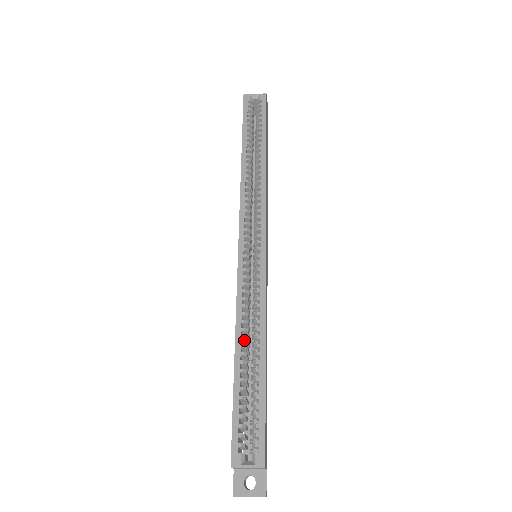
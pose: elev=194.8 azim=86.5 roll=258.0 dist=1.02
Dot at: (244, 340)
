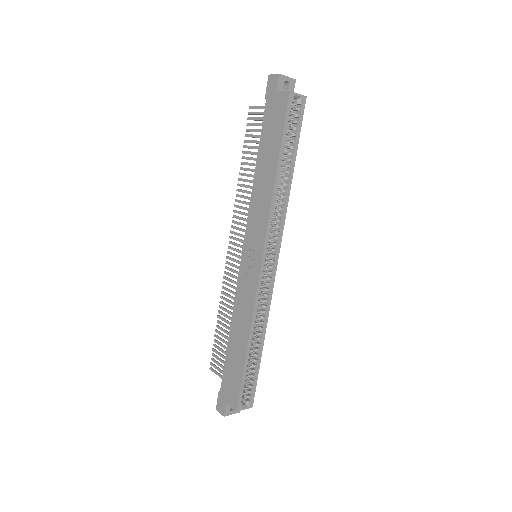
Dot at: (251, 334)
